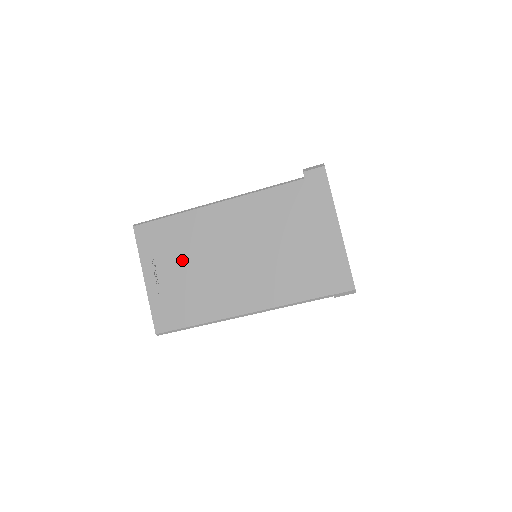
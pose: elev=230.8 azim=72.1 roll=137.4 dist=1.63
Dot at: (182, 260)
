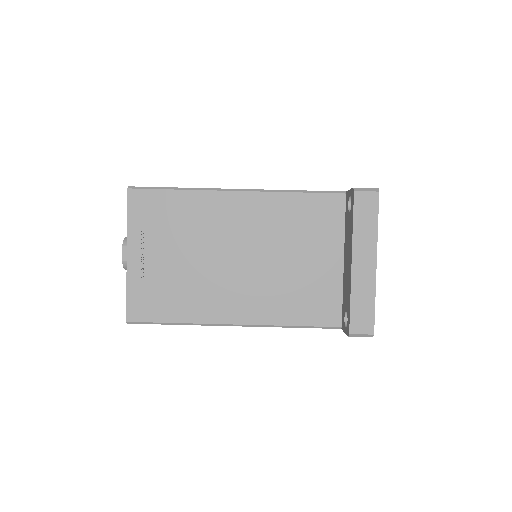
Dot at: (179, 245)
